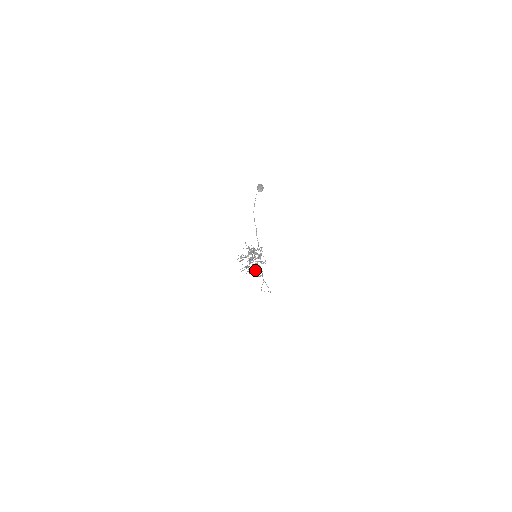
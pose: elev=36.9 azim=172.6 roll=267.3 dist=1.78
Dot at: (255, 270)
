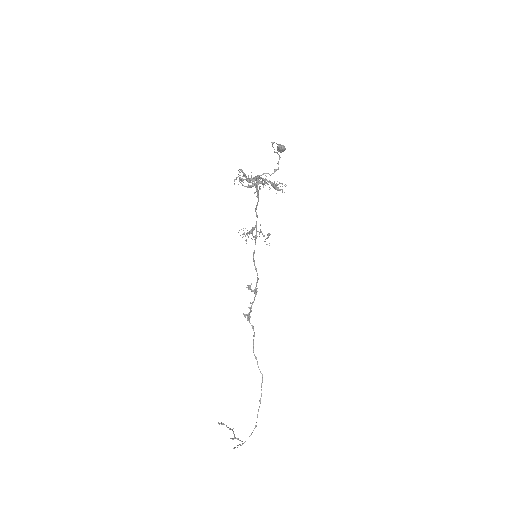
Dot at: (265, 180)
